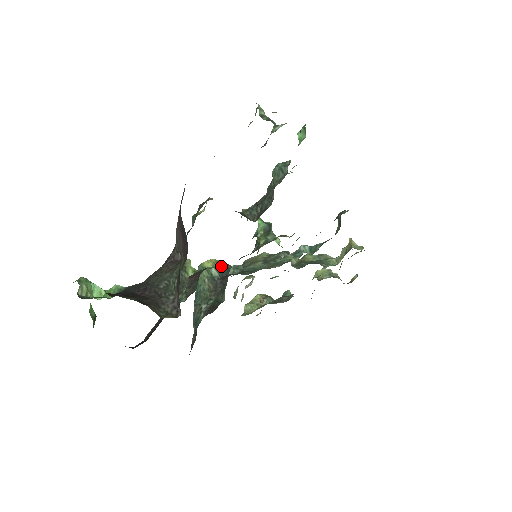
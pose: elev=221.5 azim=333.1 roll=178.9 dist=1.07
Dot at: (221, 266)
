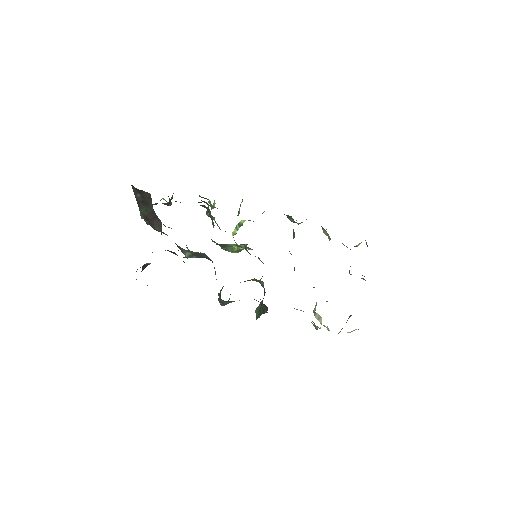
Dot at: occluded
